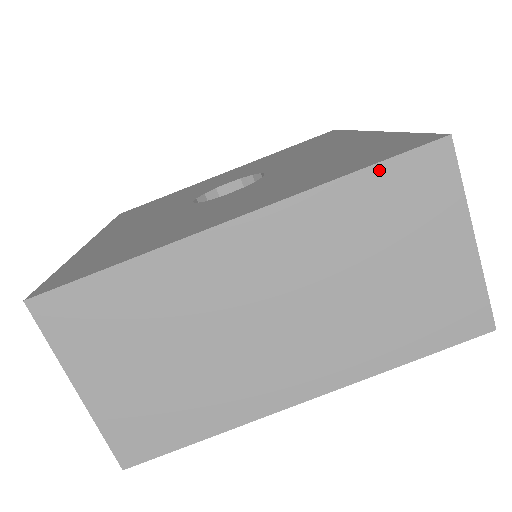
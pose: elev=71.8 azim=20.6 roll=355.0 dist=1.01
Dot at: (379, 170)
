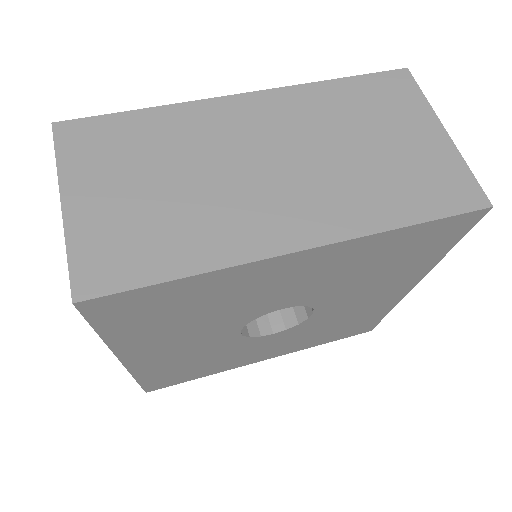
Dot at: (357, 80)
